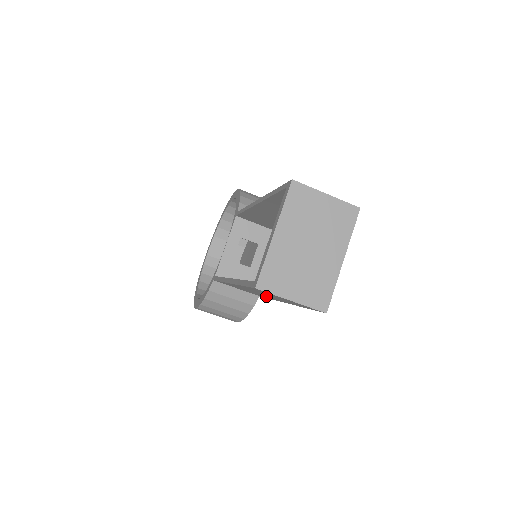
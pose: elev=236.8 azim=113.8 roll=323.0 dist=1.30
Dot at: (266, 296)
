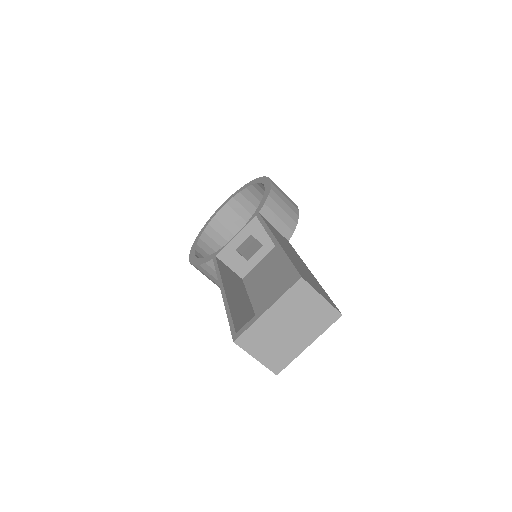
Dot at: occluded
